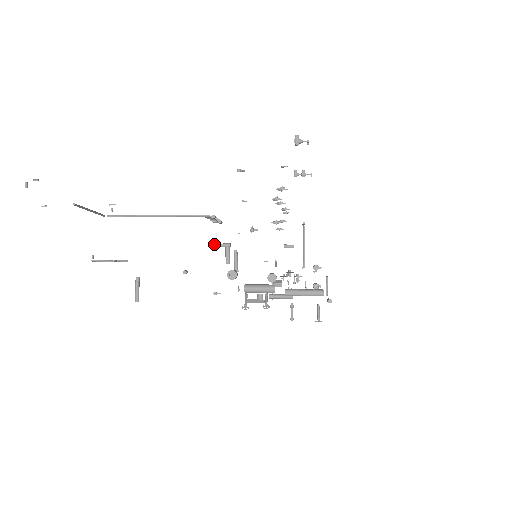
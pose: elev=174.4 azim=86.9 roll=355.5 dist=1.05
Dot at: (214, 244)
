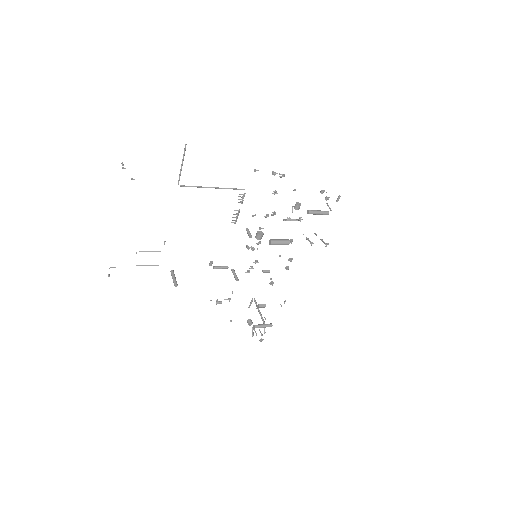
Dot at: (216, 266)
